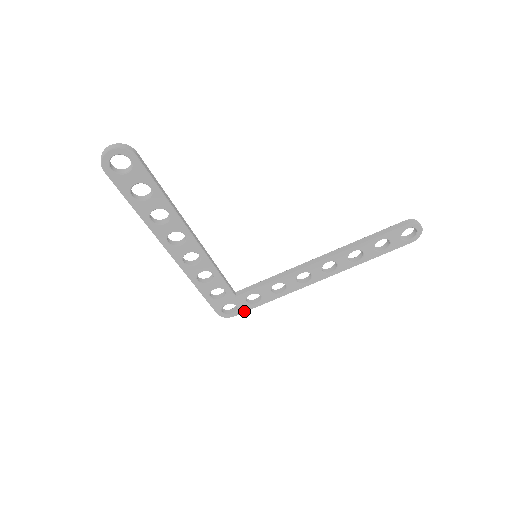
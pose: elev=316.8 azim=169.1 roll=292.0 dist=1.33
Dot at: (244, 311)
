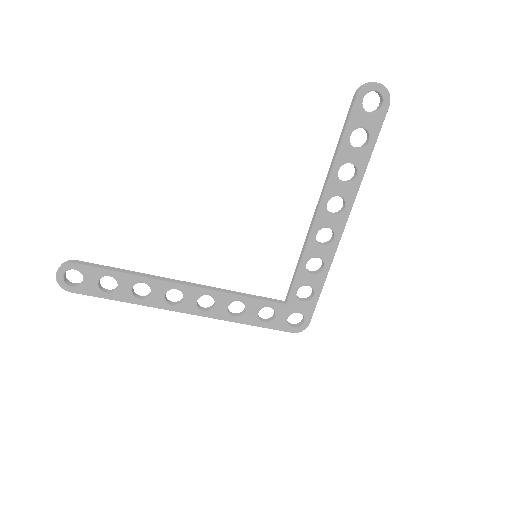
Dot at: (312, 312)
